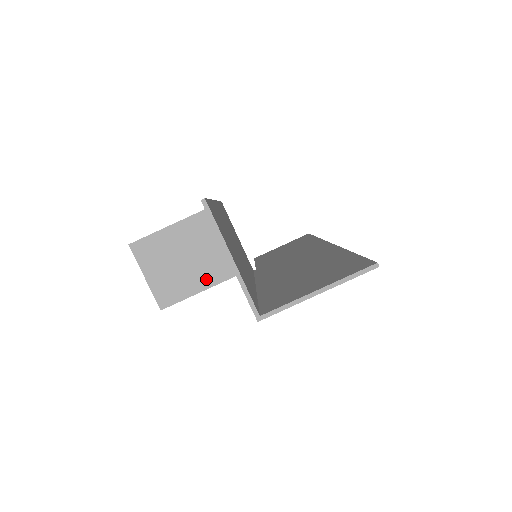
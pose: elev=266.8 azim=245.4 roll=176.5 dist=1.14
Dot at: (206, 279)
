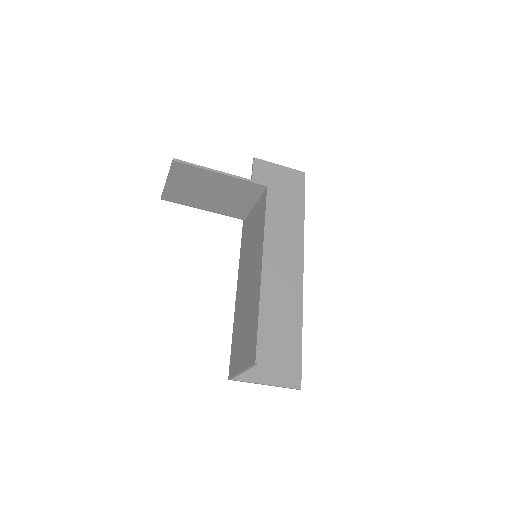
Dot at: (210, 207)
